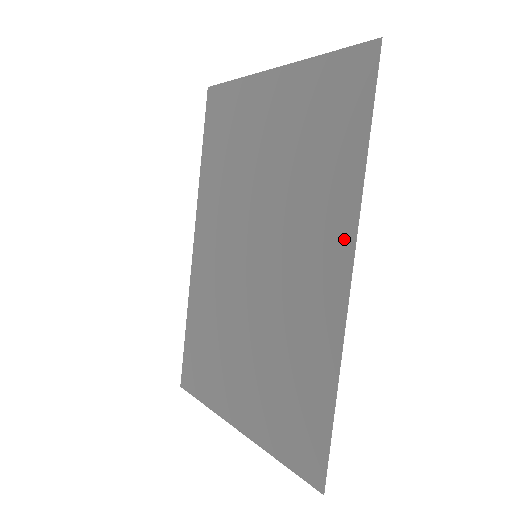
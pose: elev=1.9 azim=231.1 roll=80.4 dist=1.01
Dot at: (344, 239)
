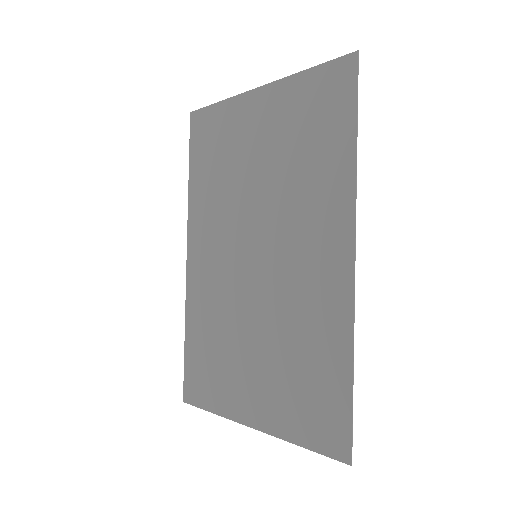
Dot at: (344, 223)
